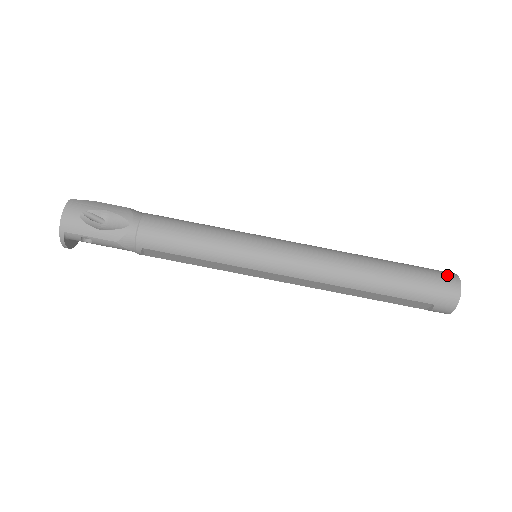
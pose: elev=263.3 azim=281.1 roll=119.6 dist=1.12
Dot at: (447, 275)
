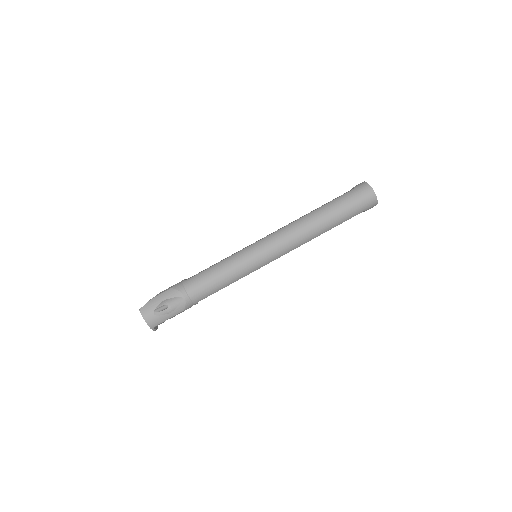
Dot at: (363, 189)
